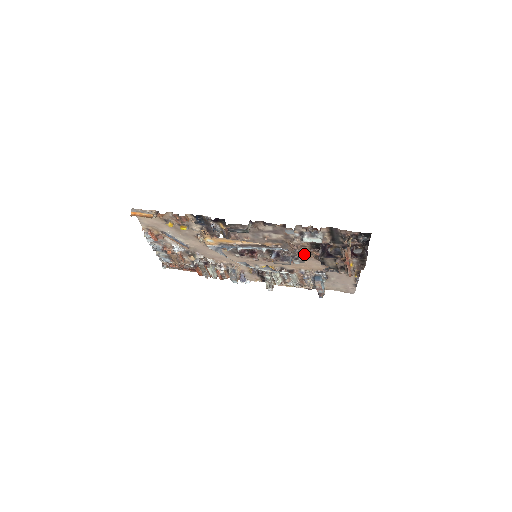
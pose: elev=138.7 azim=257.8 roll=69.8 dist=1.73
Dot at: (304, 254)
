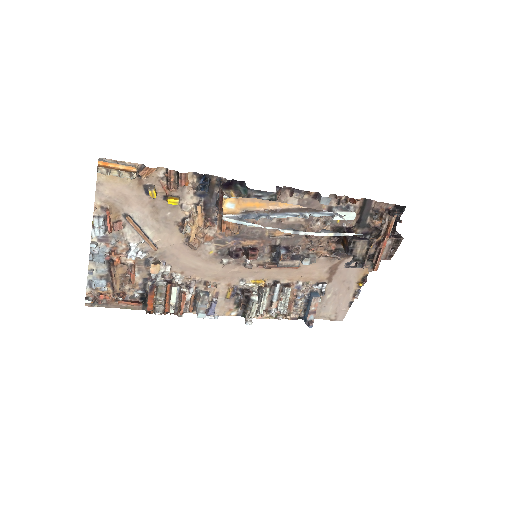
Dot at: (316, 250)
